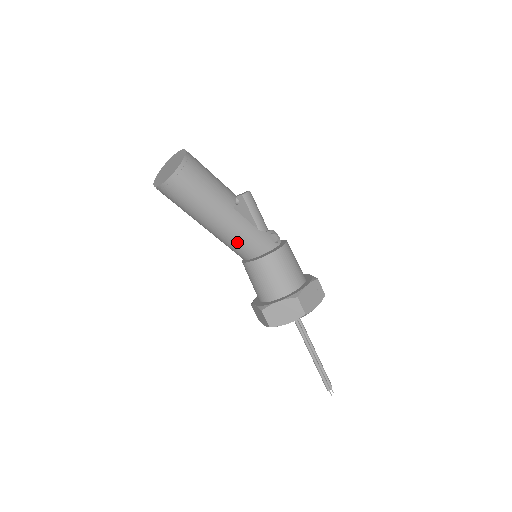
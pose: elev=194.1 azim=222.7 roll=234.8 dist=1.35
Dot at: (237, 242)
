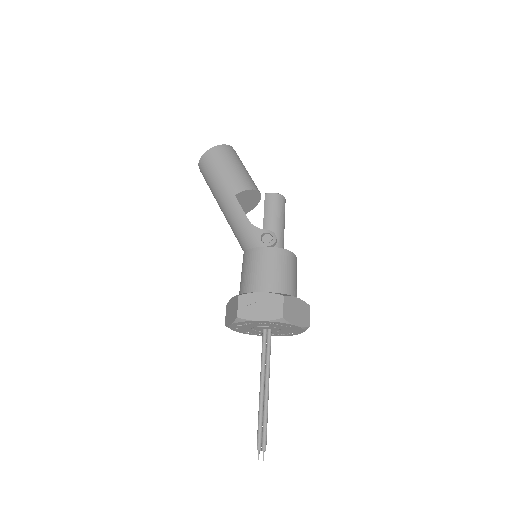
Dot at: (234, 231)
